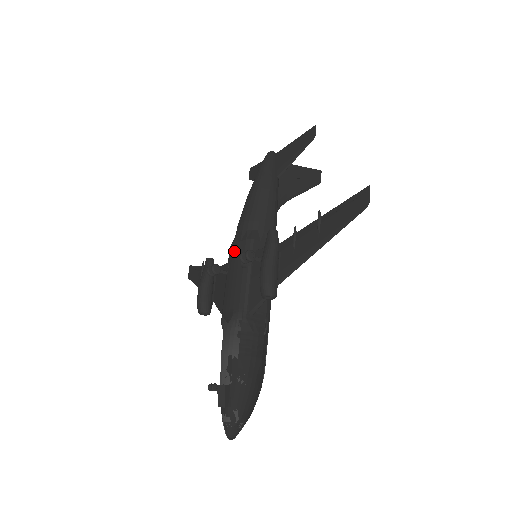
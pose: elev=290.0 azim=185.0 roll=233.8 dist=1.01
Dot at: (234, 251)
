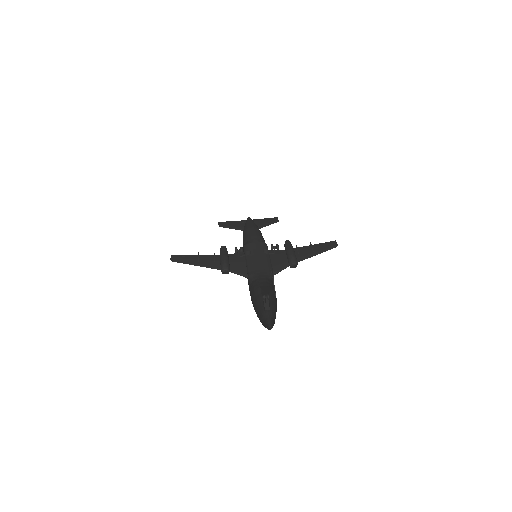
Dot at: (254, 245)
